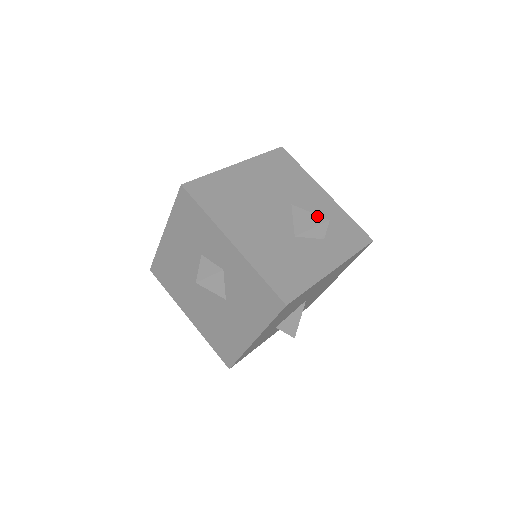
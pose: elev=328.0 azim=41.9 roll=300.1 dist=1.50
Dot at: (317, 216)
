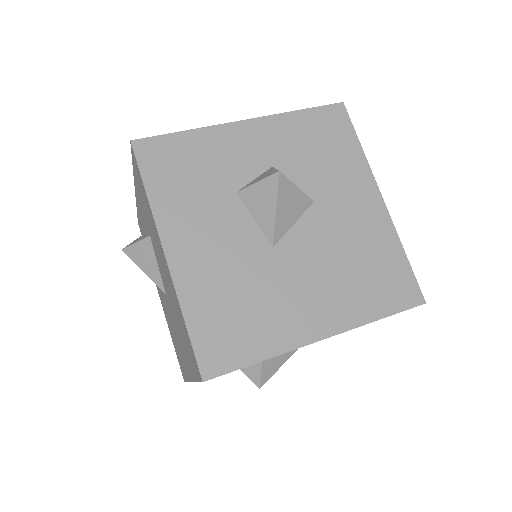
Dot at: occluded
